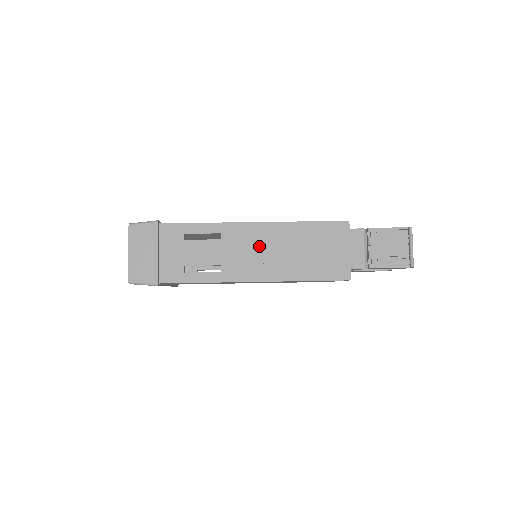
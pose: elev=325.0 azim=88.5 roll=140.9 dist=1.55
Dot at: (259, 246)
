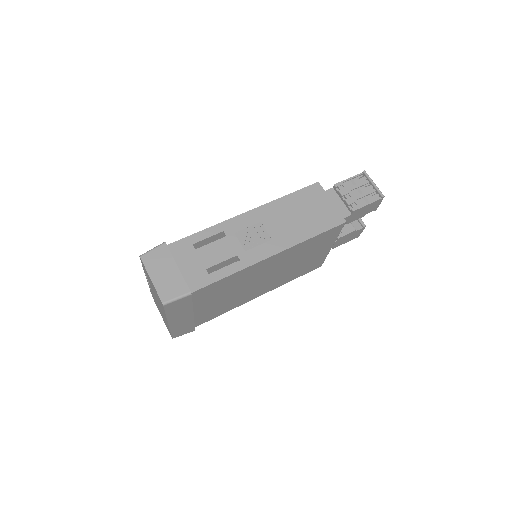
Dot at: (260, 228)
